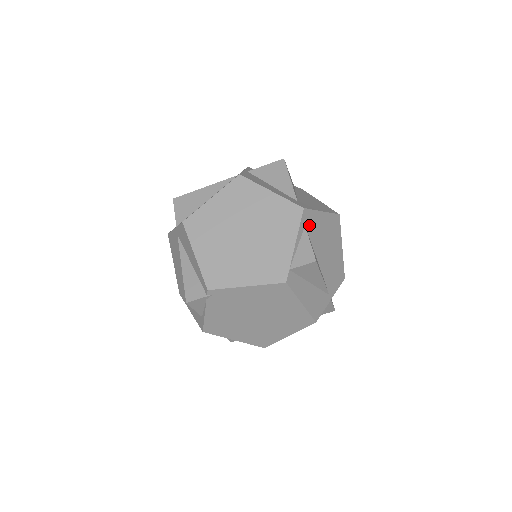
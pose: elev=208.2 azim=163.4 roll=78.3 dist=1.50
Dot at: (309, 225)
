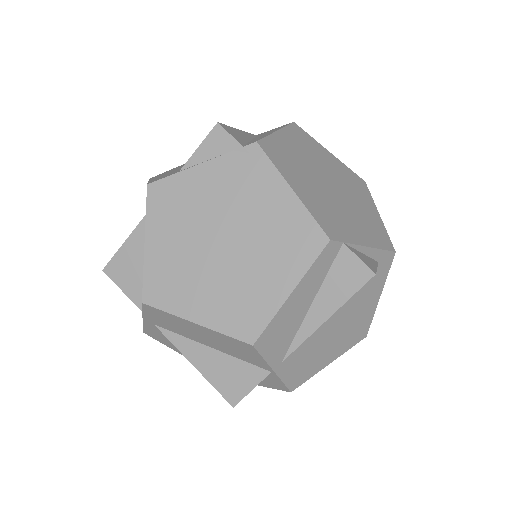
Dot at: occluded
